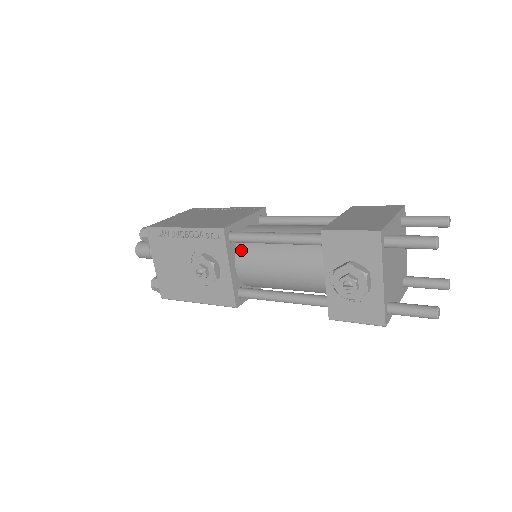
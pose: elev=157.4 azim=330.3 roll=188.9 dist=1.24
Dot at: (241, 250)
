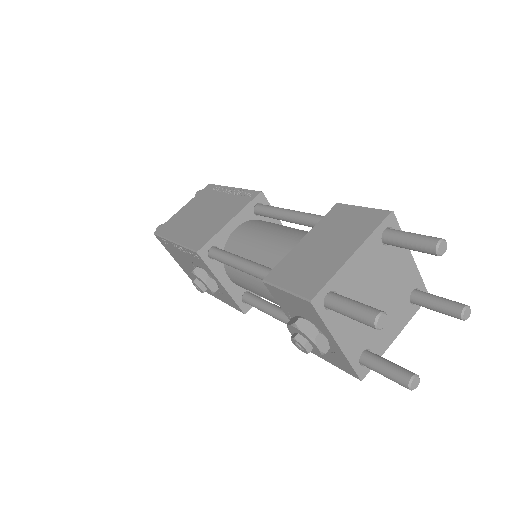
Dot at: (227, 265)
